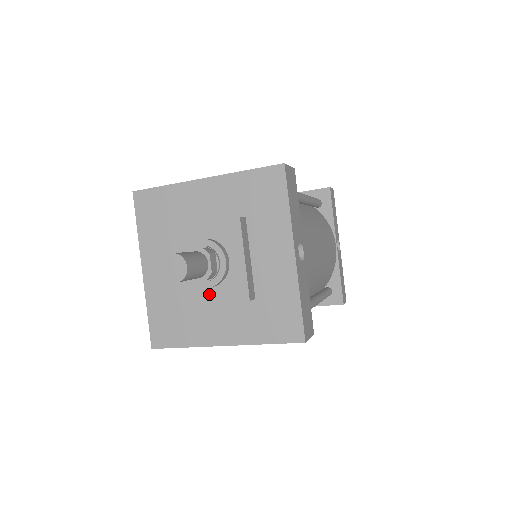
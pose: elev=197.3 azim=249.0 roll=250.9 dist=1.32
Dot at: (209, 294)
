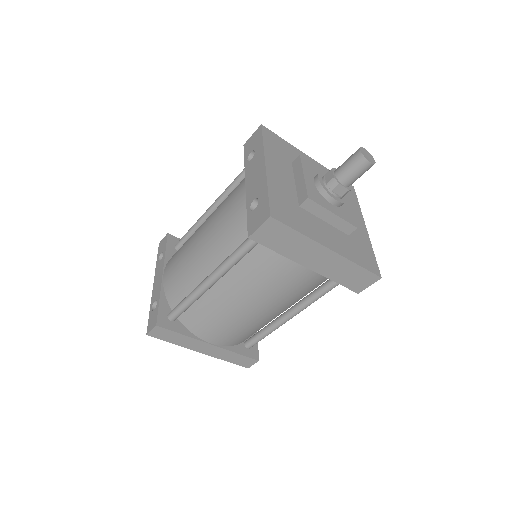
Dot at: (332, 207)
